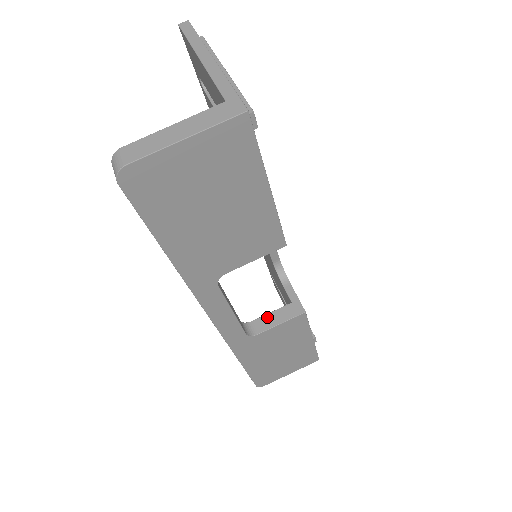
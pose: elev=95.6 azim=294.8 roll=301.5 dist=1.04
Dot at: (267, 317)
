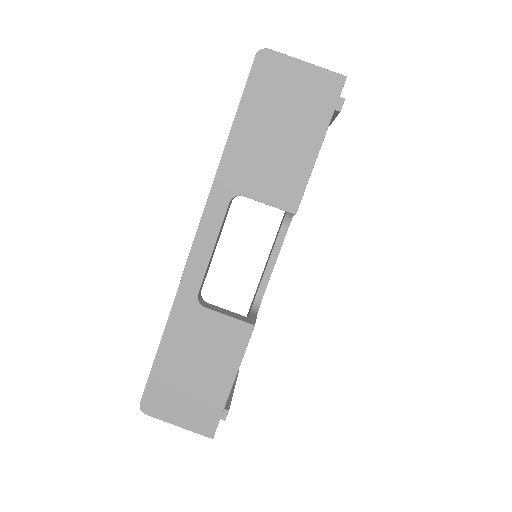
Dot at: (221, 308)
